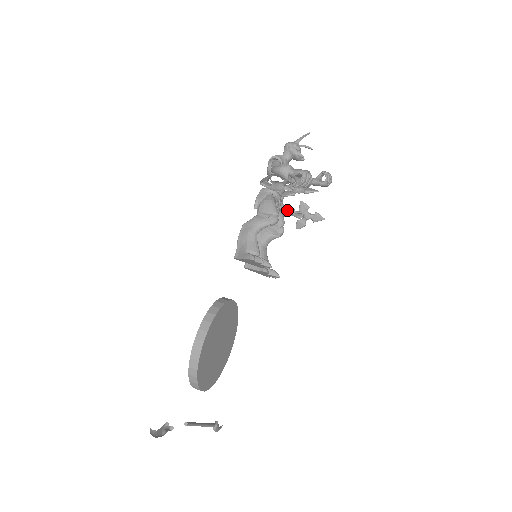
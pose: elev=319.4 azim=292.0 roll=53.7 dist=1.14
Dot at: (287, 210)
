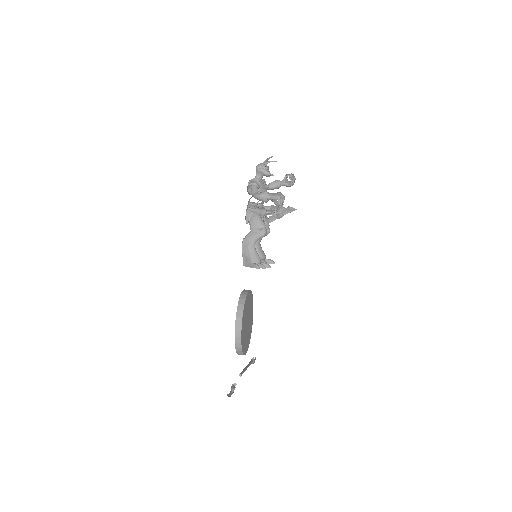
Dot at: (267, 209)
